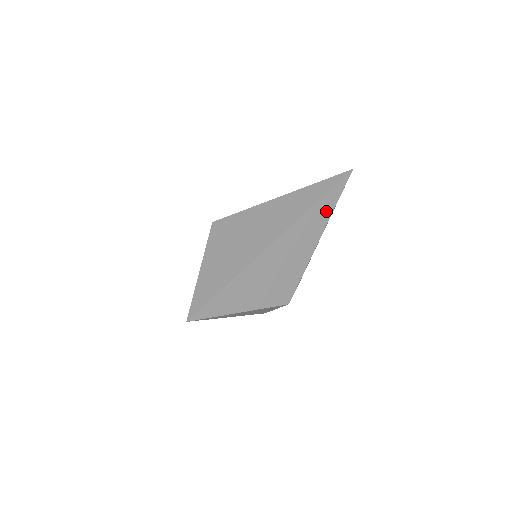
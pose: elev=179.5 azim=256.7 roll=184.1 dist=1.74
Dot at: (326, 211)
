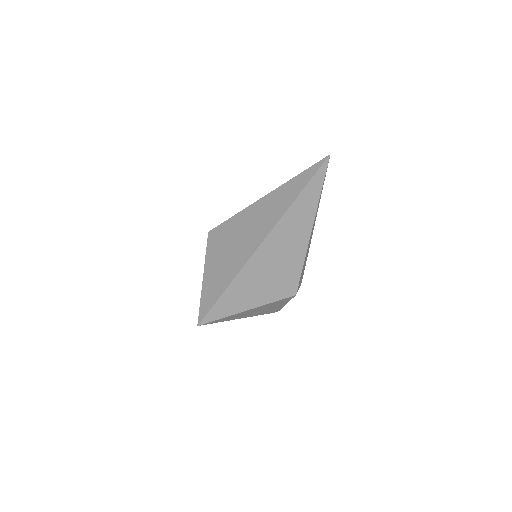
Dot at: (313, 198)
